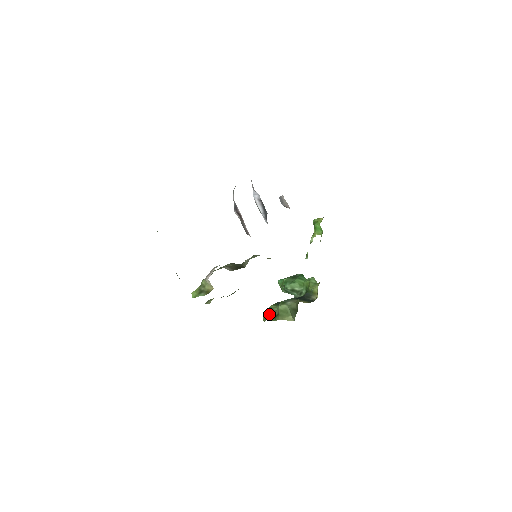
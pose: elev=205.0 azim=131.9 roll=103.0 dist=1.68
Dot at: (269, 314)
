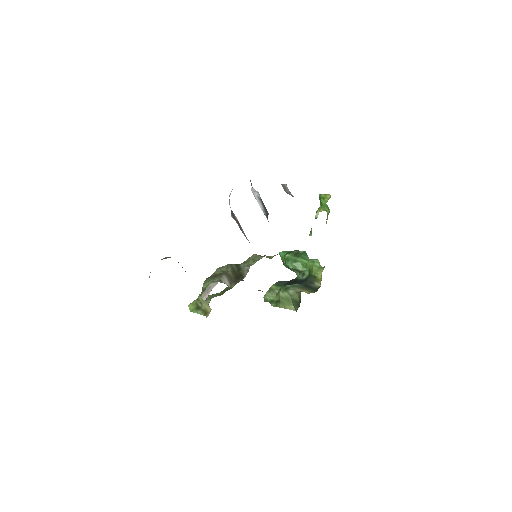
Dot at: (270, 296)
